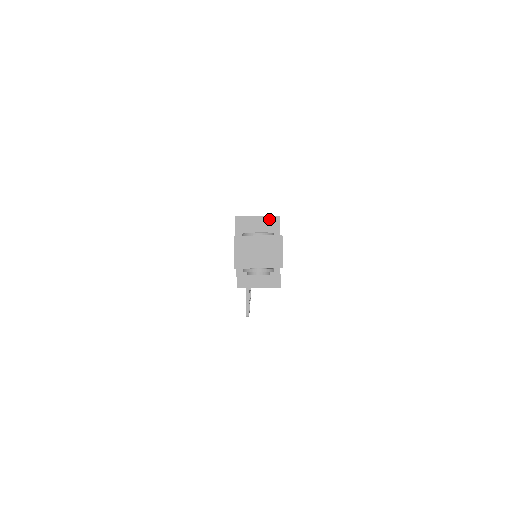
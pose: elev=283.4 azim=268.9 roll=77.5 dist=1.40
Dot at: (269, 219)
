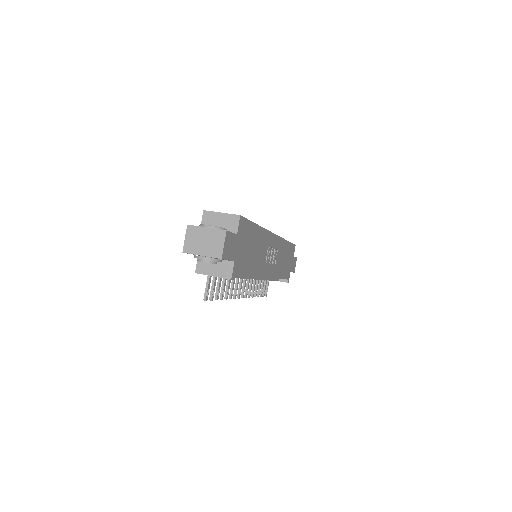
Dot at: (231, 217)
